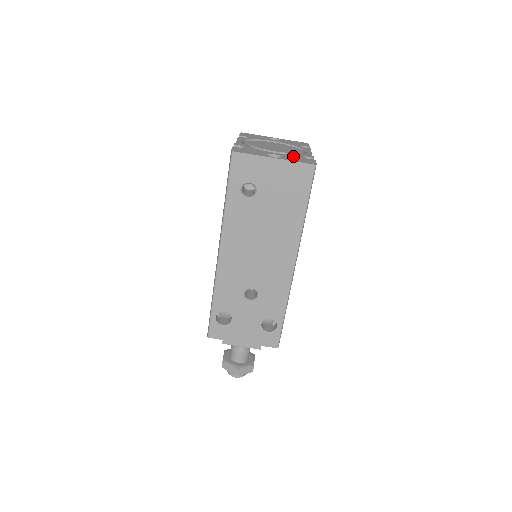
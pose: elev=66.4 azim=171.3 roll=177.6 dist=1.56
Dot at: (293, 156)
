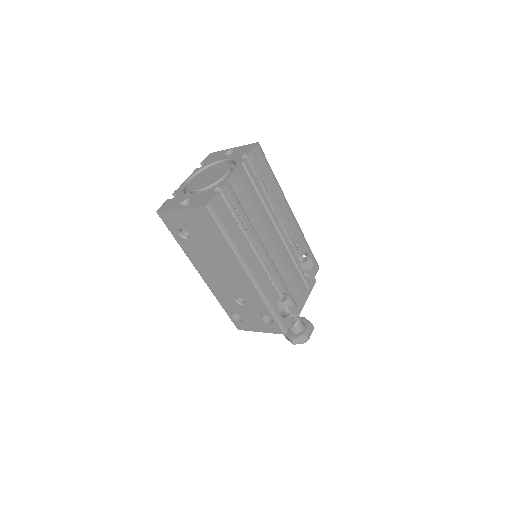
Dot at: (203, 194)
